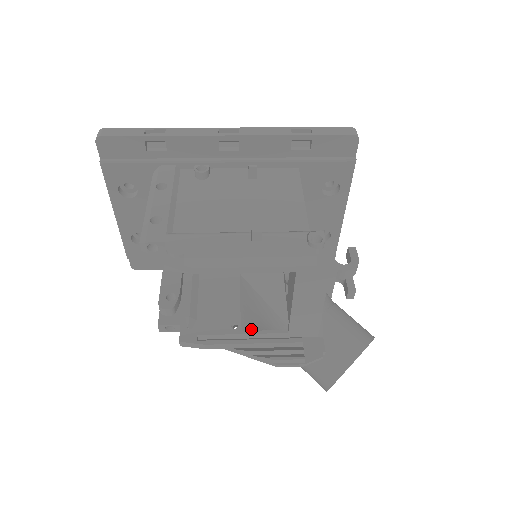
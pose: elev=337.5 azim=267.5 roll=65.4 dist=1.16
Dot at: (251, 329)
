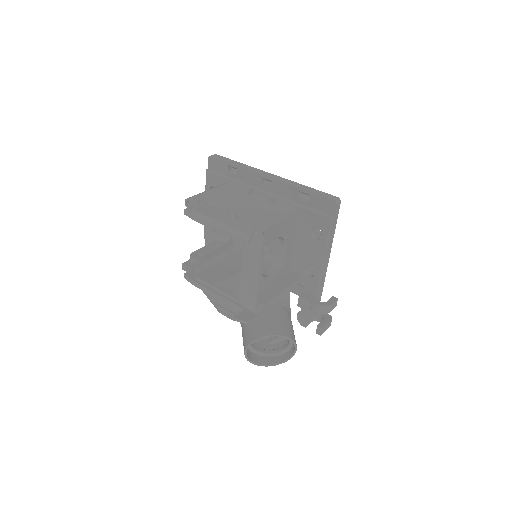
Dot at: occluded
